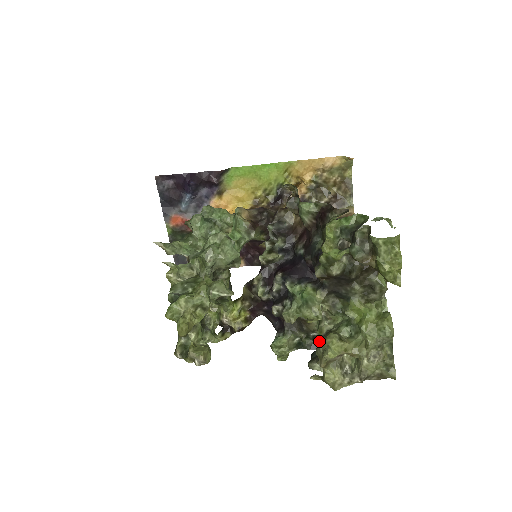
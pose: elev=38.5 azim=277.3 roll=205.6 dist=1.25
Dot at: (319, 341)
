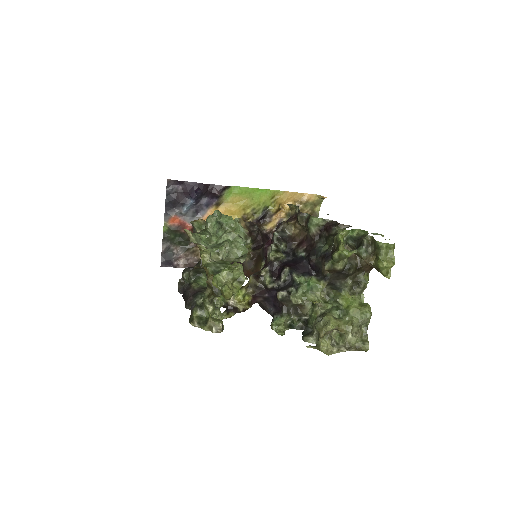
Dot at: (316, 319)
